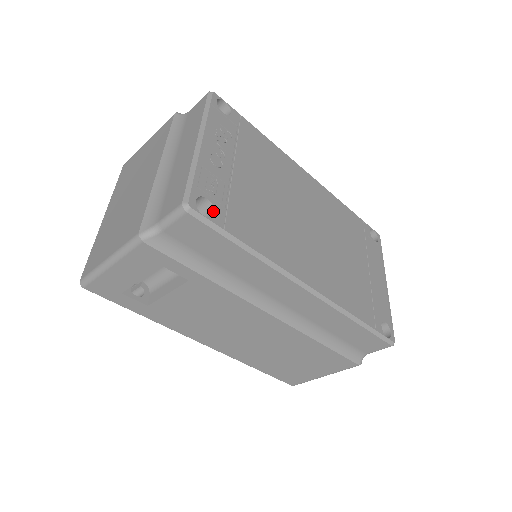
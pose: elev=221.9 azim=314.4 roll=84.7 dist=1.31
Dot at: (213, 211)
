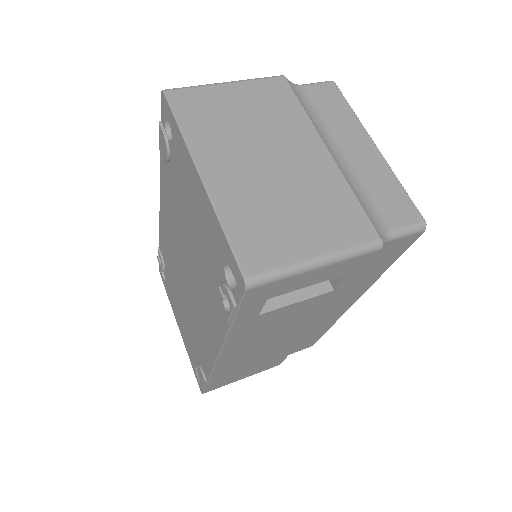
Dot at: occluded
